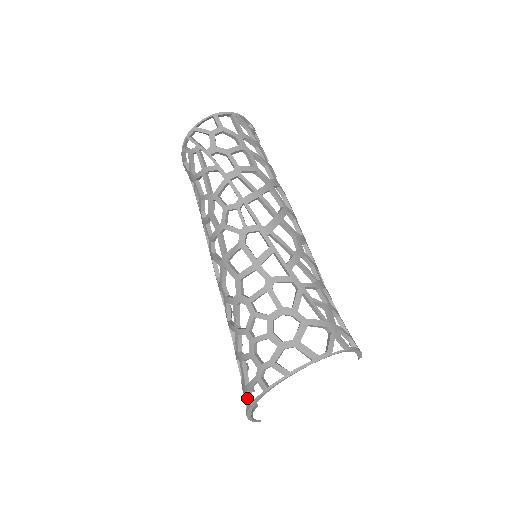
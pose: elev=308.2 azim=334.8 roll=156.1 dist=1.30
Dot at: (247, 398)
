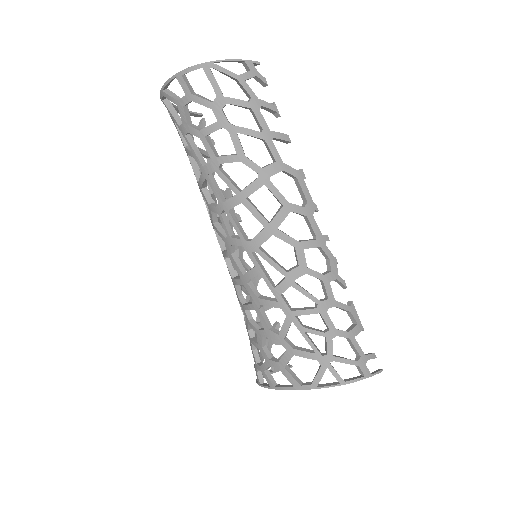
Dot at: occluded
